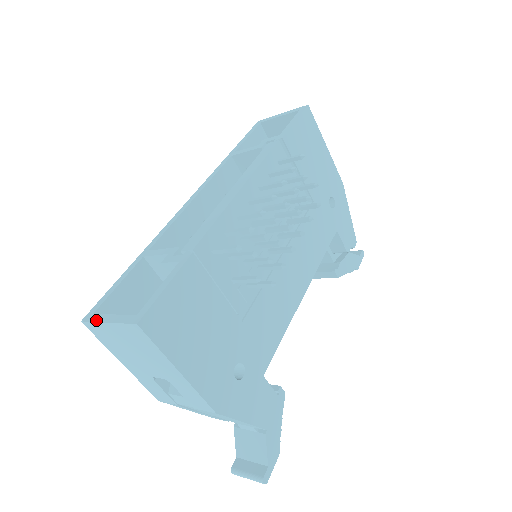
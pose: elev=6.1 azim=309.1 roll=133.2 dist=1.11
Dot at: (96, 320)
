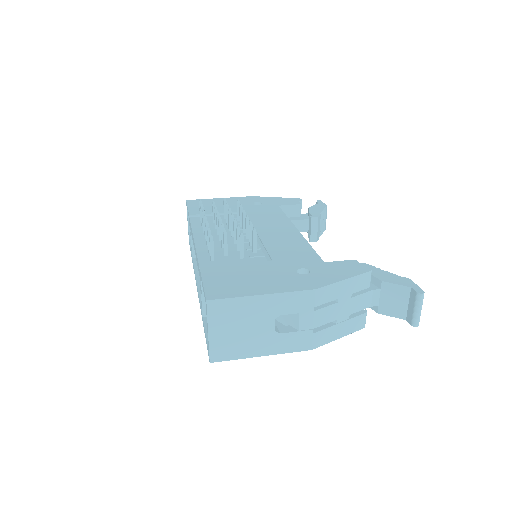
Dot at: (208, 345)
